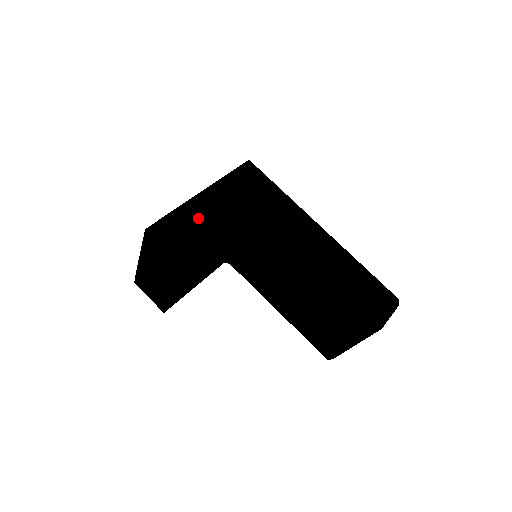
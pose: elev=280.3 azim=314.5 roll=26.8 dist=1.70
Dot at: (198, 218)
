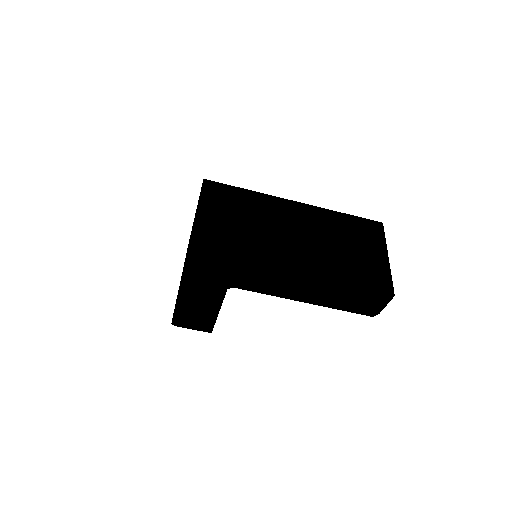
Dot at: (194, 306)
